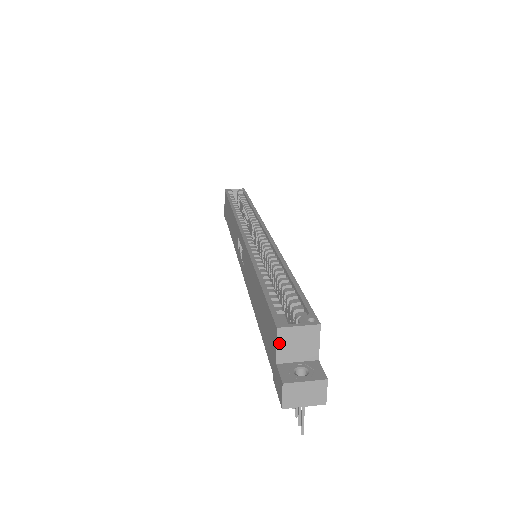
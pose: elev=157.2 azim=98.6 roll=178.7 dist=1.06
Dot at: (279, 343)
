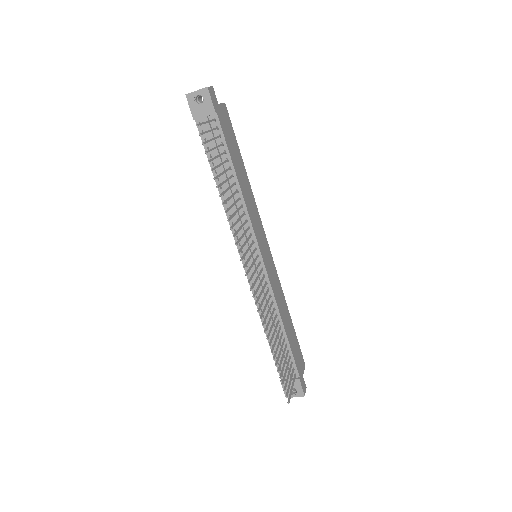
Dot at: occluded
